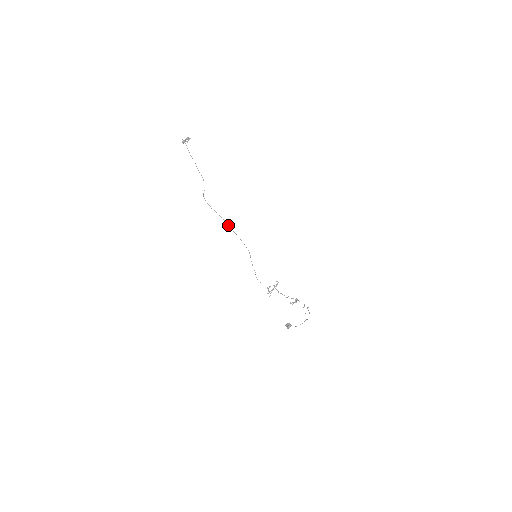
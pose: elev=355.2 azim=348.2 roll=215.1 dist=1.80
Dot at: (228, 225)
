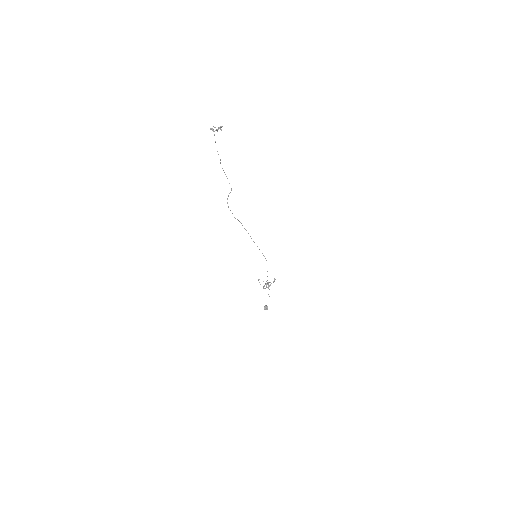
Dot at: occluded
